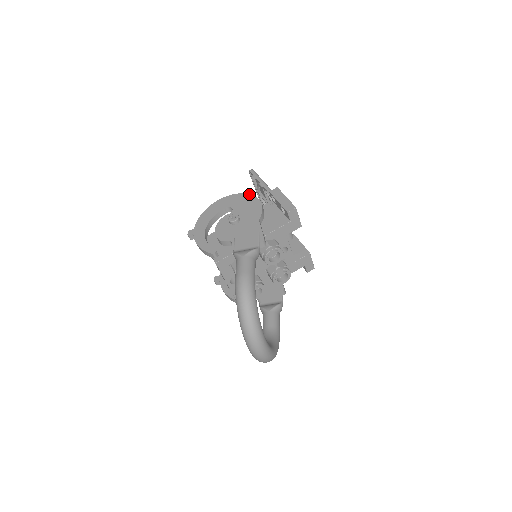
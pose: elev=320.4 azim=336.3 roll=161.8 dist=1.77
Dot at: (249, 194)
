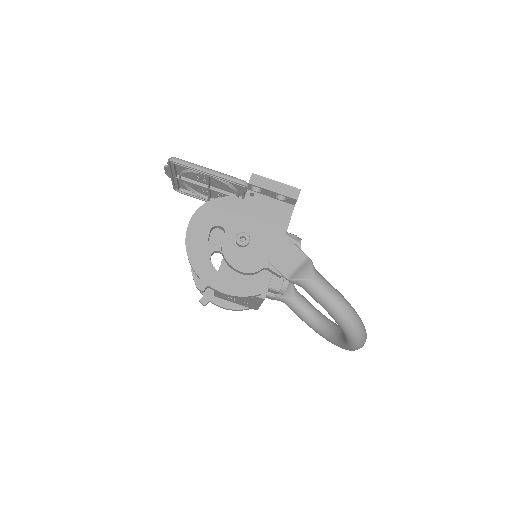
Dot at: (221, 197)
